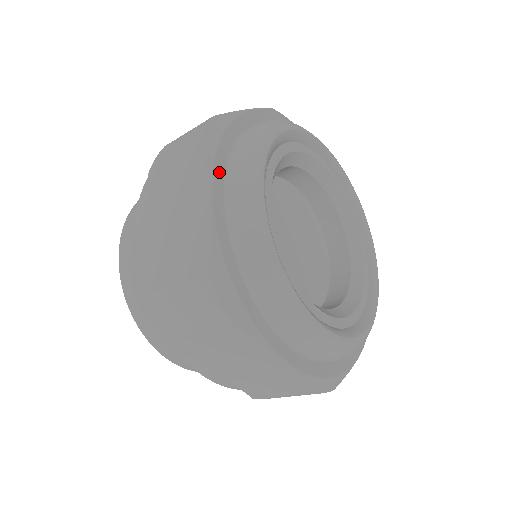
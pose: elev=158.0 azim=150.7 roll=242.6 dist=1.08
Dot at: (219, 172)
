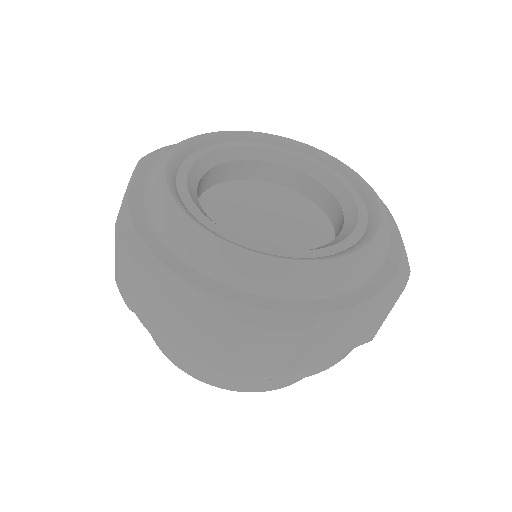
Dot at: (147, 169)
